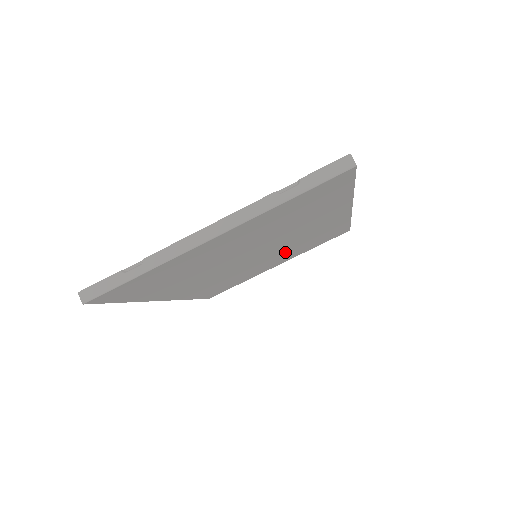
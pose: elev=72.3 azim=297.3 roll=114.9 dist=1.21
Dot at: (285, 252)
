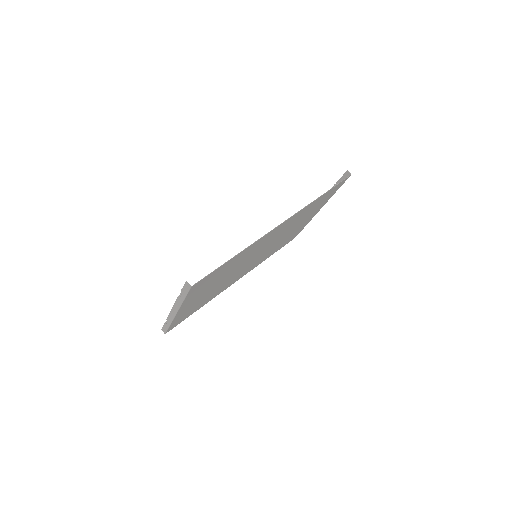
Dot at: (292, 227)
